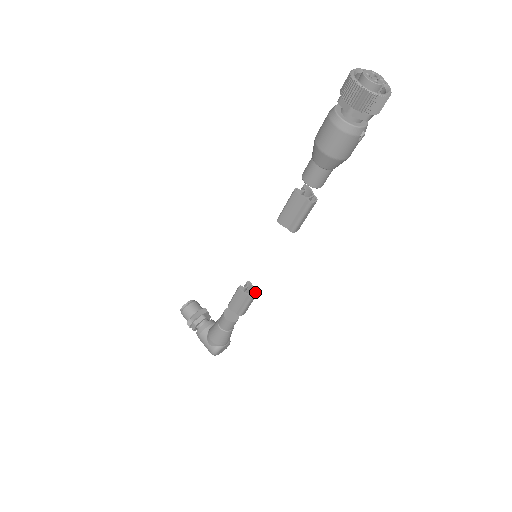
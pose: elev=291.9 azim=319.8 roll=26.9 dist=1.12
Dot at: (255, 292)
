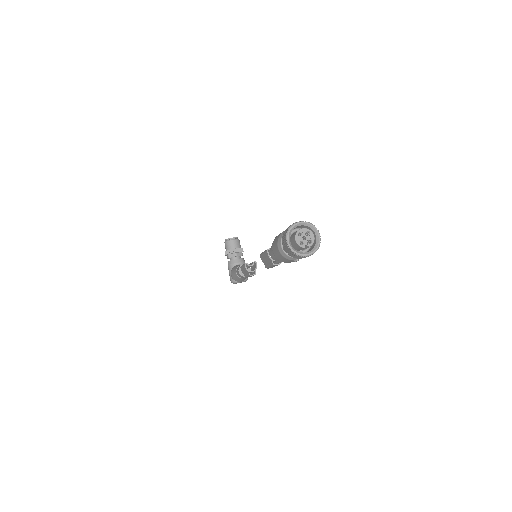
Dot at: (255, 272)
